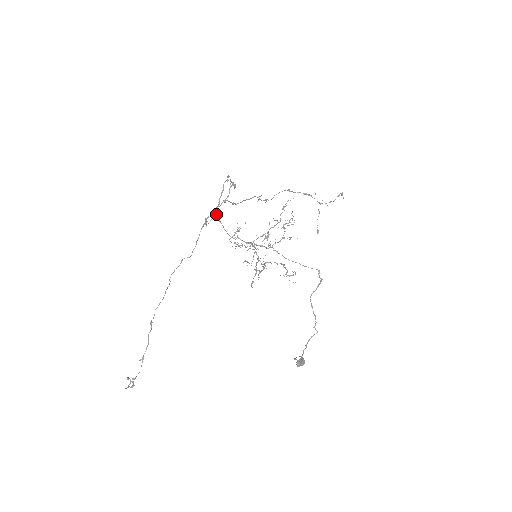
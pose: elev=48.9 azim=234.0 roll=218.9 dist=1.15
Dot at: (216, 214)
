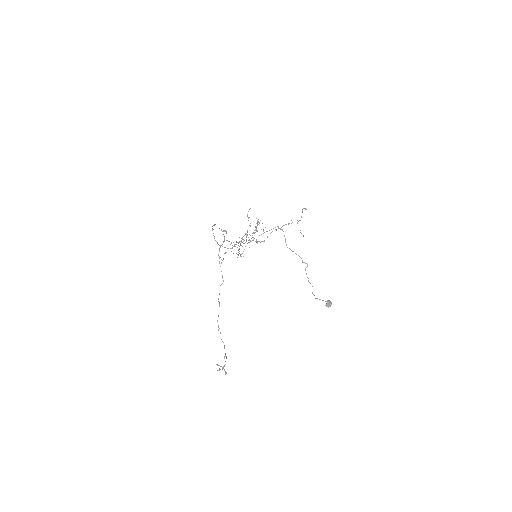
Dot at: occluded
